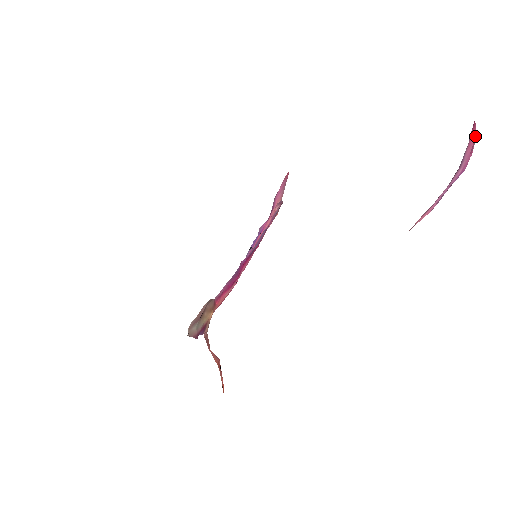
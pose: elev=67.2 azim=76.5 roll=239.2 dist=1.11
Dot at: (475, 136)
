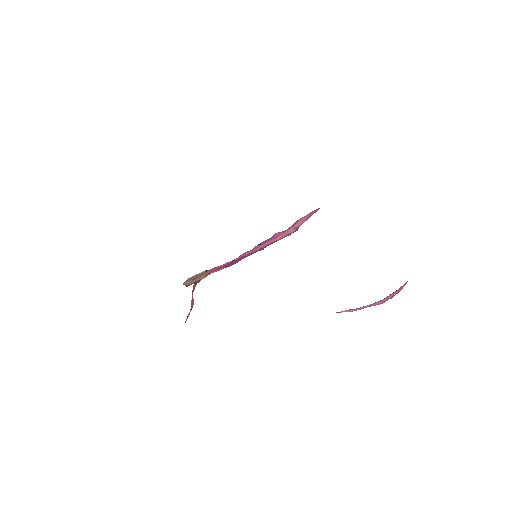
Dot at: (400, 290)
